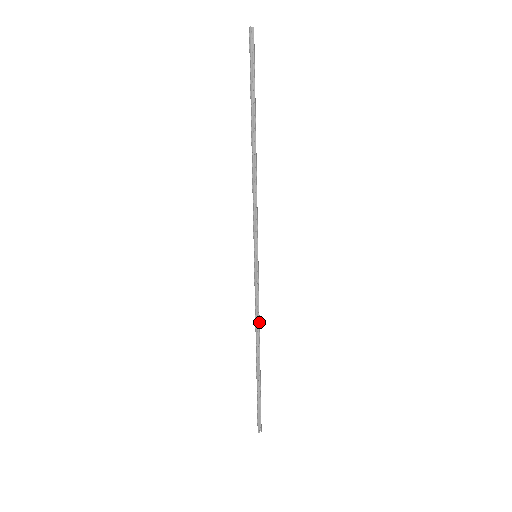
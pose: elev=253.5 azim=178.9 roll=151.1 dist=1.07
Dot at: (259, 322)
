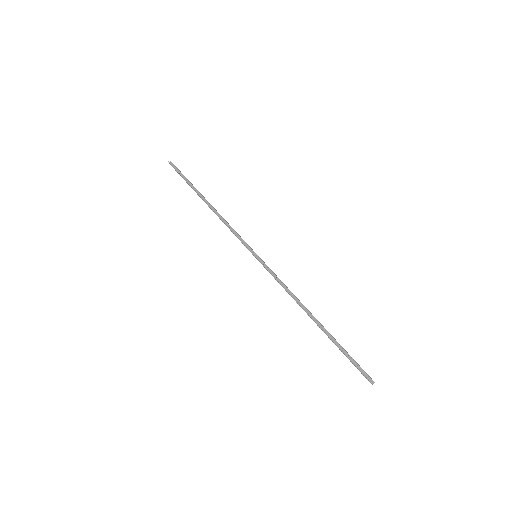
Dot at: (293, 294)
